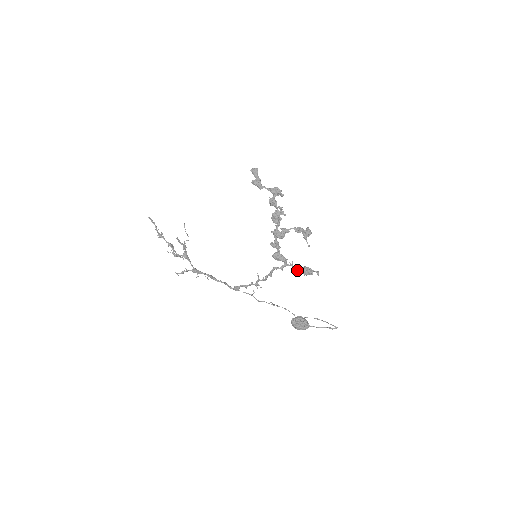
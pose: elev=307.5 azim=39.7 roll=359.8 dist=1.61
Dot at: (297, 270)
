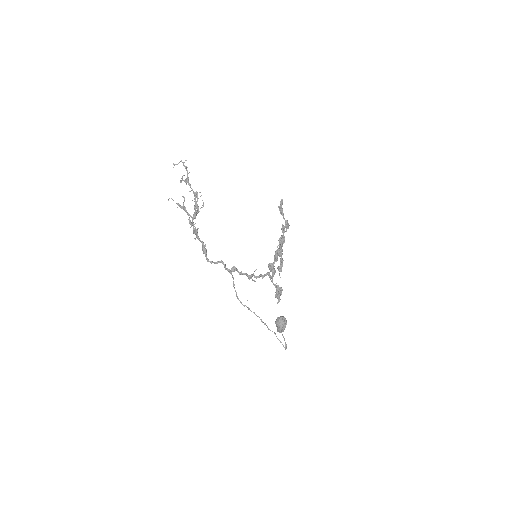
Dot at: (278, 286)
